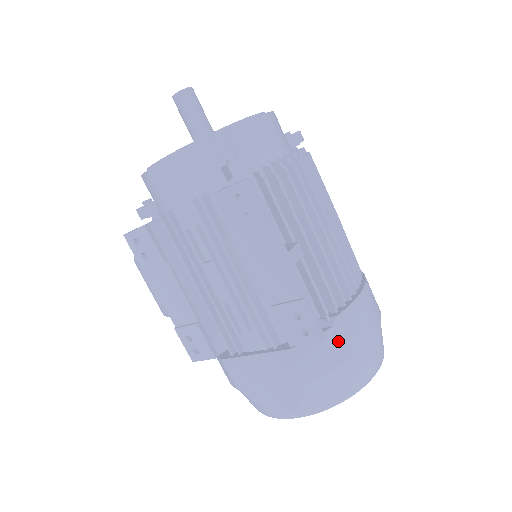
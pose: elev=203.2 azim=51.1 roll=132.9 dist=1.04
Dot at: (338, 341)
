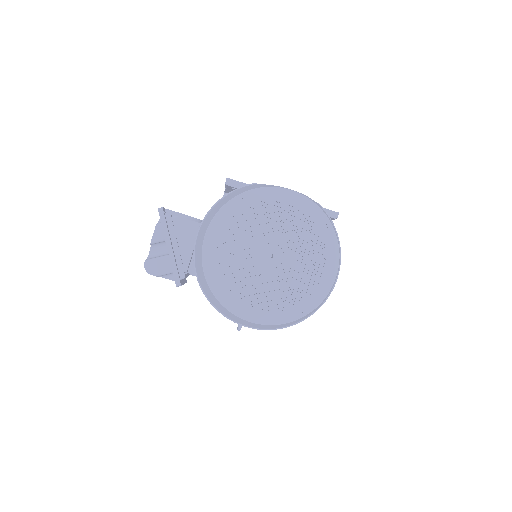
Dot at: occluded
